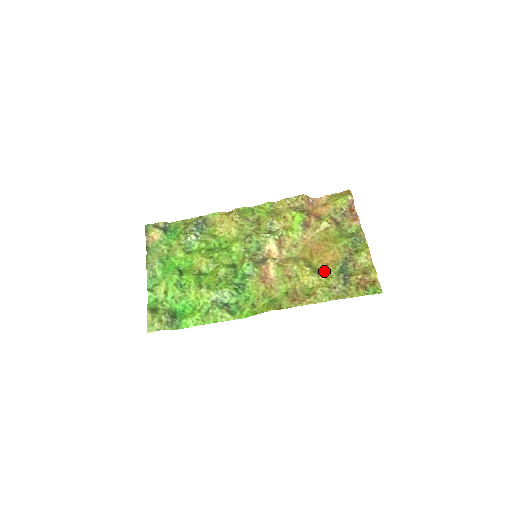
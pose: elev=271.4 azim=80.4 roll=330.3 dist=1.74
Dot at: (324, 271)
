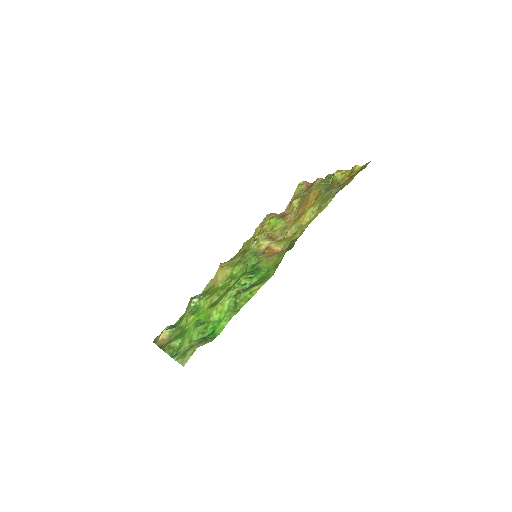
Dot at: (315, 201)
